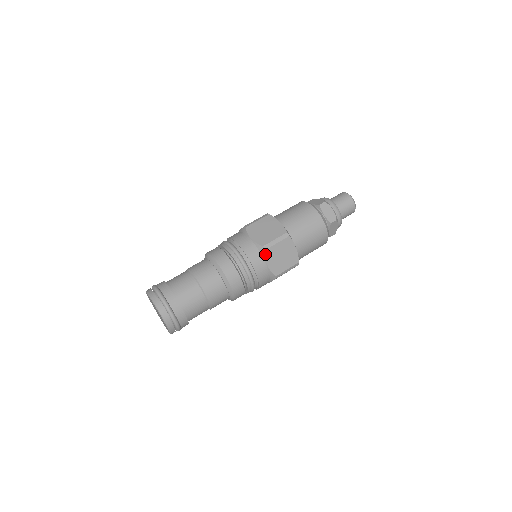
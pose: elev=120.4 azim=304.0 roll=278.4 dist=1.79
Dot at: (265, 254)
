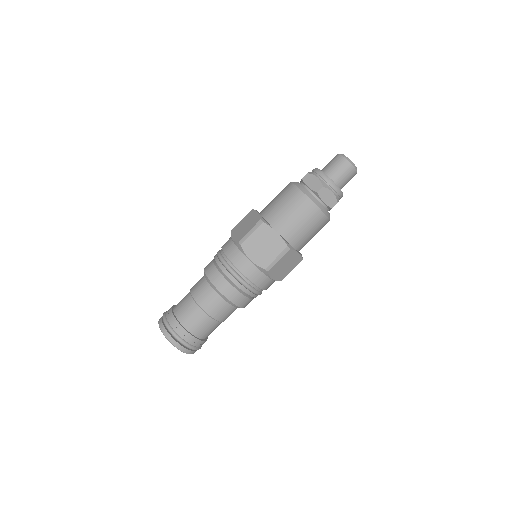
Dot at: occluded
